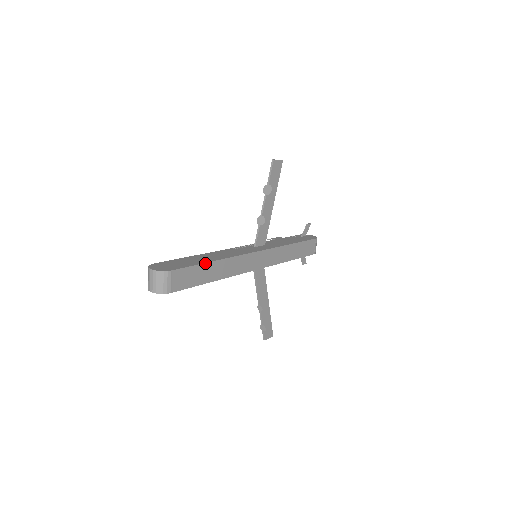
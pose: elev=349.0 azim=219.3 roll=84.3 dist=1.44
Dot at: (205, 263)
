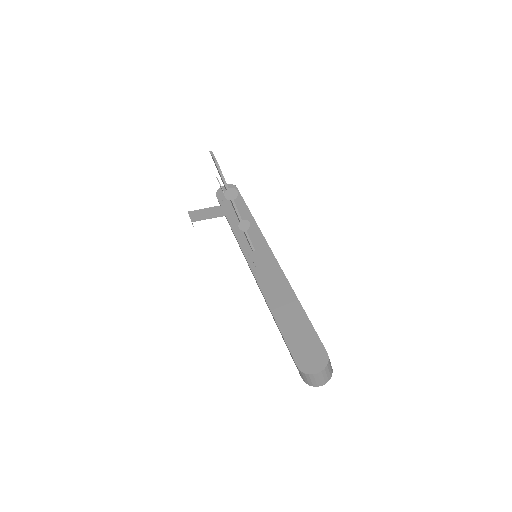
Dot at: (306, 314)
